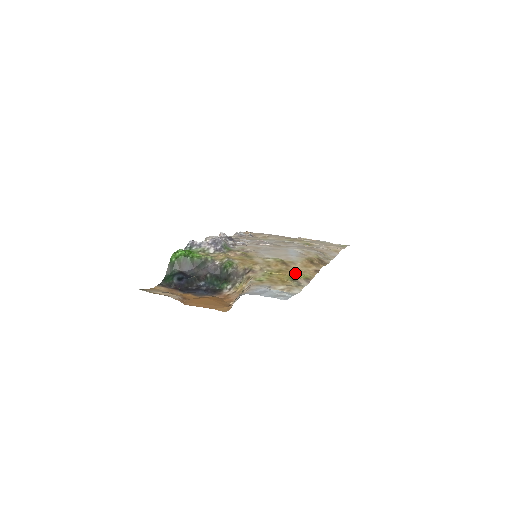
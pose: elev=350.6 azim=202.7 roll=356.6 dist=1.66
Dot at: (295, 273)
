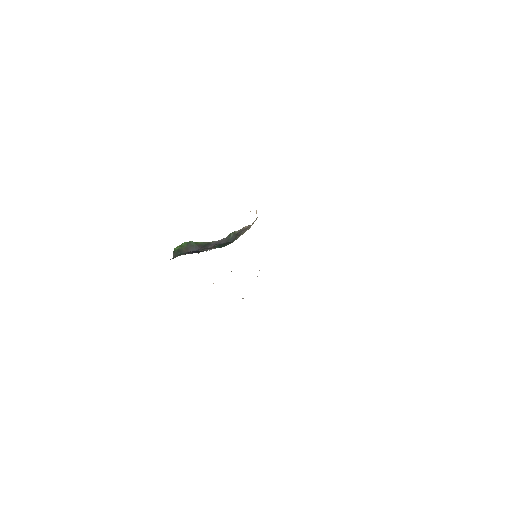
Dot at: occluded
